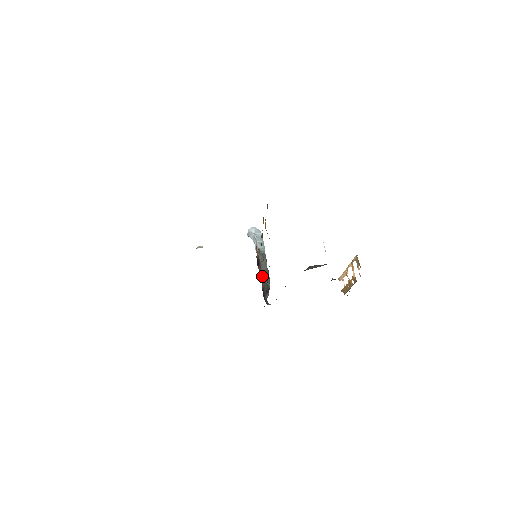
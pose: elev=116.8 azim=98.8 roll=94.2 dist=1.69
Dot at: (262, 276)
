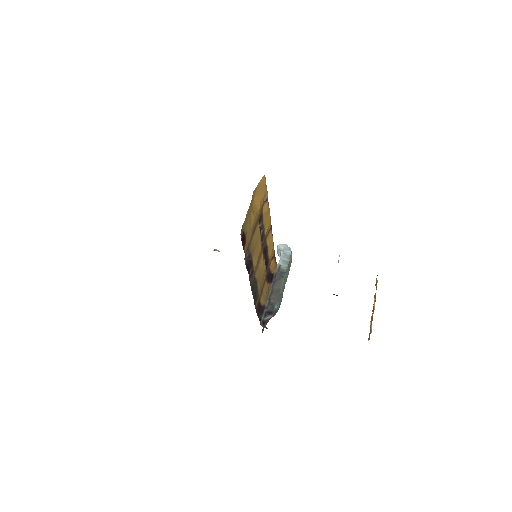
Dot at: (270, 294)
